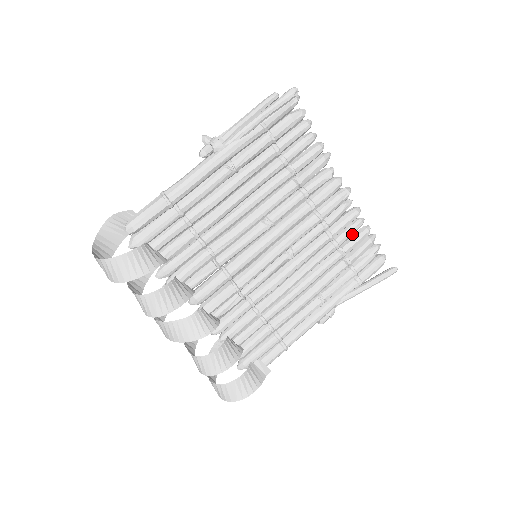
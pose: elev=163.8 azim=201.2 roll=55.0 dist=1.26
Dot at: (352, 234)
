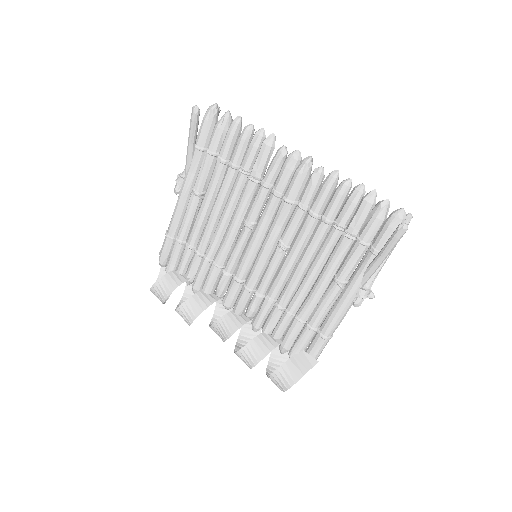
Dot at: (341, 202)
